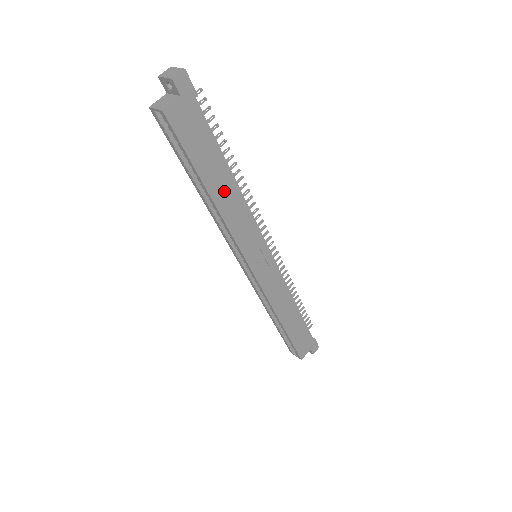
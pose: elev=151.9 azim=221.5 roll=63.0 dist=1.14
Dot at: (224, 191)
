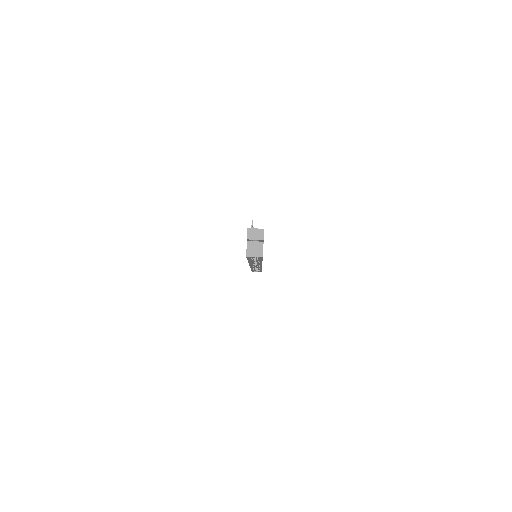
Dot at: occluded
